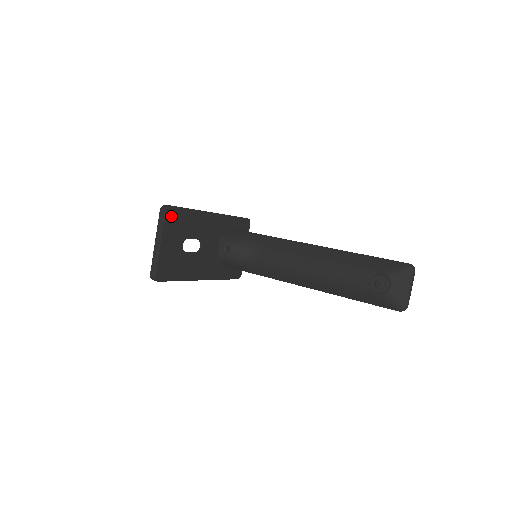
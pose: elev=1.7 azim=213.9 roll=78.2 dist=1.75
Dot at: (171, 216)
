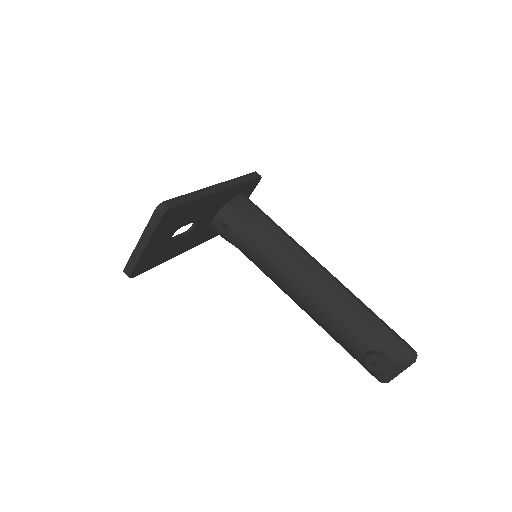
Dot at: (168, 217)
